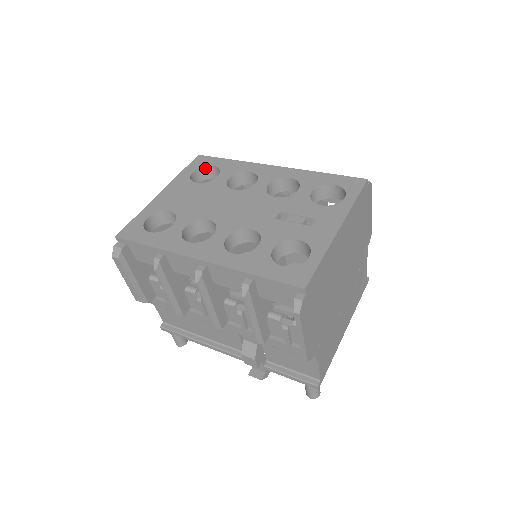
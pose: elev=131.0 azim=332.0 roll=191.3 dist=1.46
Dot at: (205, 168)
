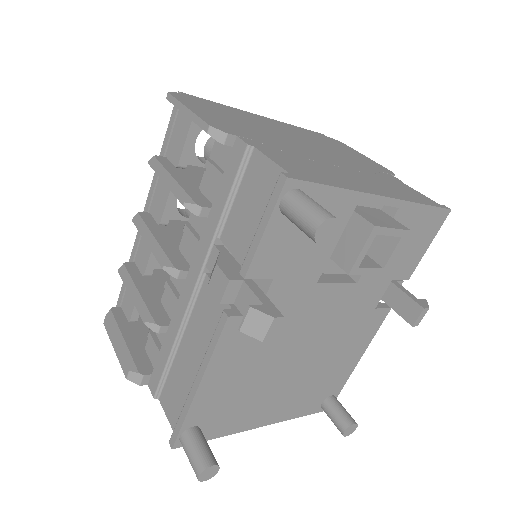
Dot at: occluded
